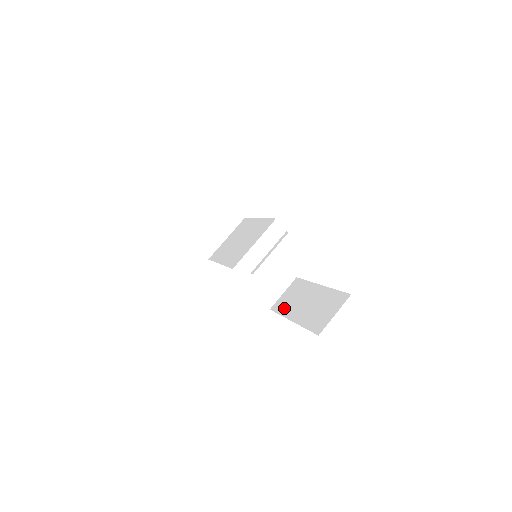
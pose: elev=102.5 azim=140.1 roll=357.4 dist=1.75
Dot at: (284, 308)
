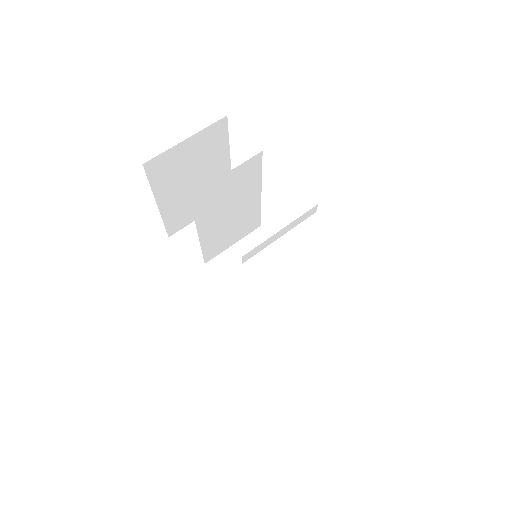
Dot at: occluded
